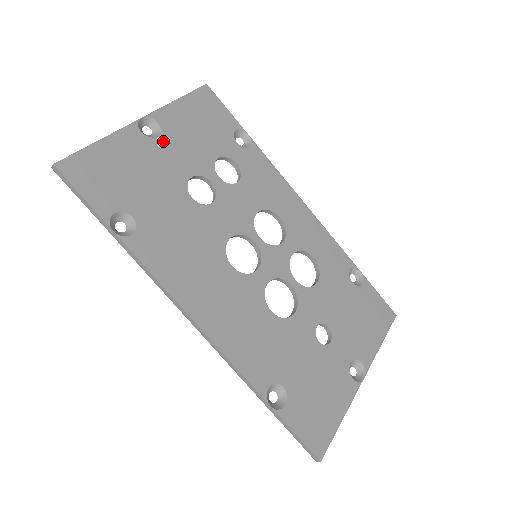
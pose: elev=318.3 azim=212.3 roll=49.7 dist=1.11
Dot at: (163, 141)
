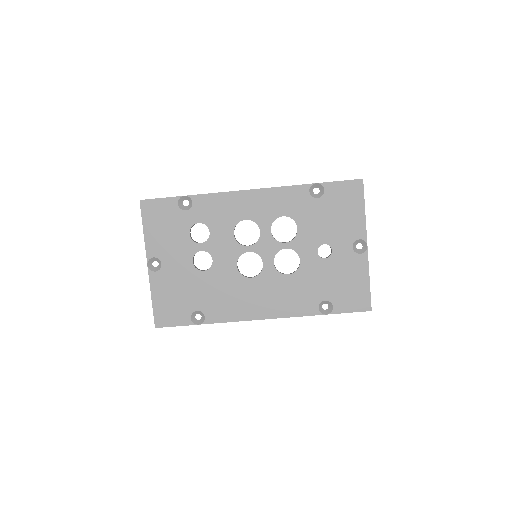
Dot at: (165, 263)
